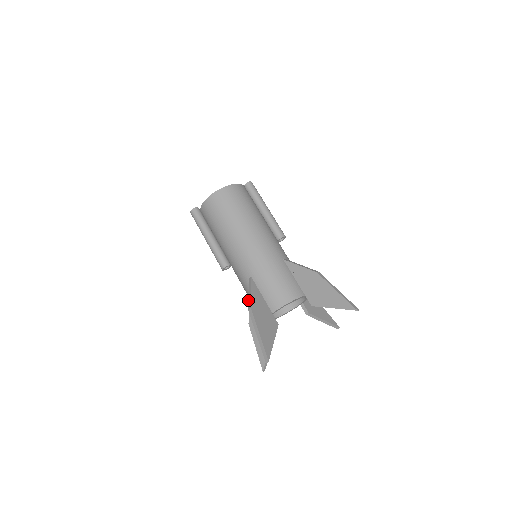
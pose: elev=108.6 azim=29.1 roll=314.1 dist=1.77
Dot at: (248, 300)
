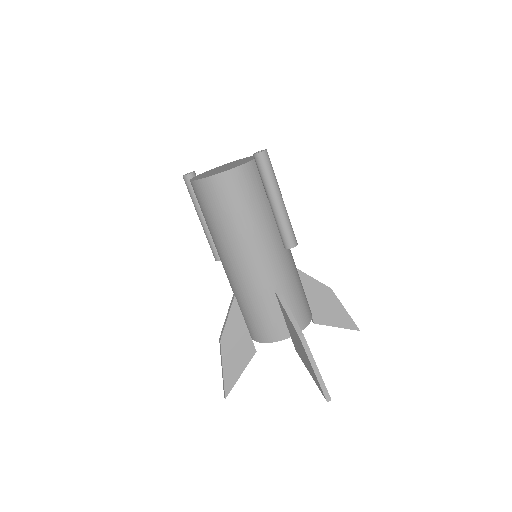
Dot at: (223, 326)
